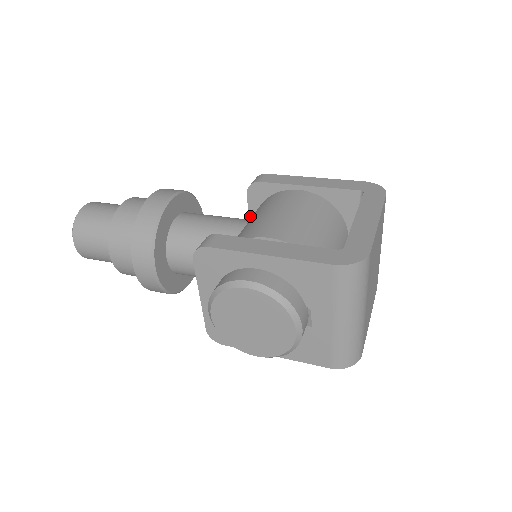
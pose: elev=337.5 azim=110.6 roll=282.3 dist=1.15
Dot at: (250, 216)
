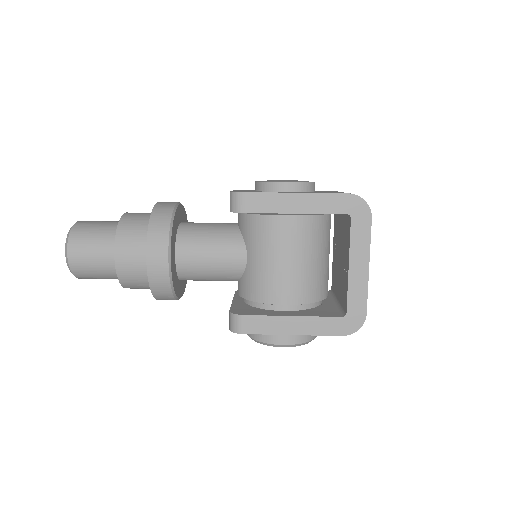
Dot at: occluded
